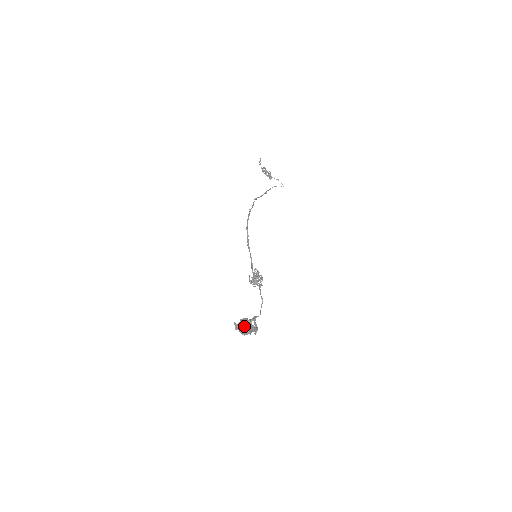
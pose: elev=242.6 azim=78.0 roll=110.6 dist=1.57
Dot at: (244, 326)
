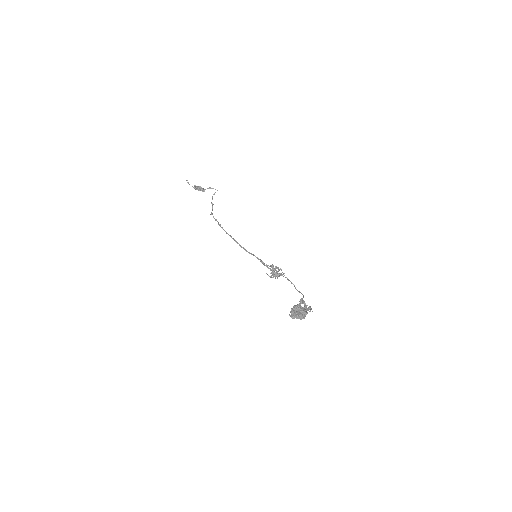
Dot at: (297, 312)
